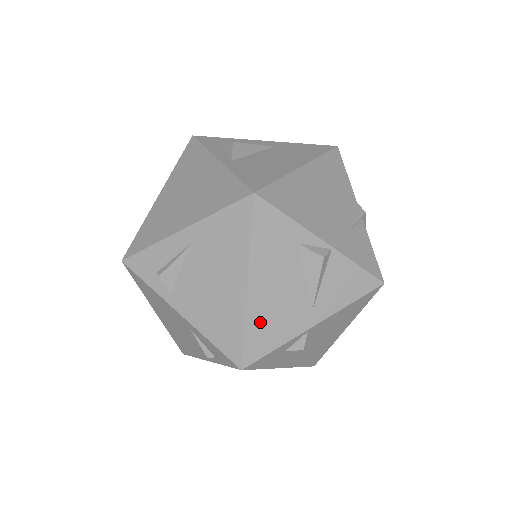
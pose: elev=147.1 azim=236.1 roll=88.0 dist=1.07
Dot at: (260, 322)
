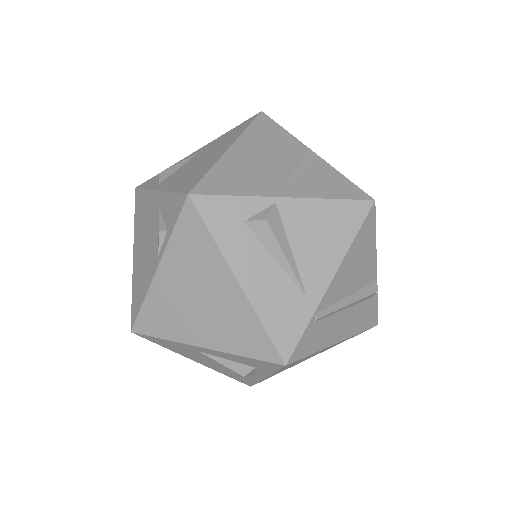
Dot at: (228, 171)
